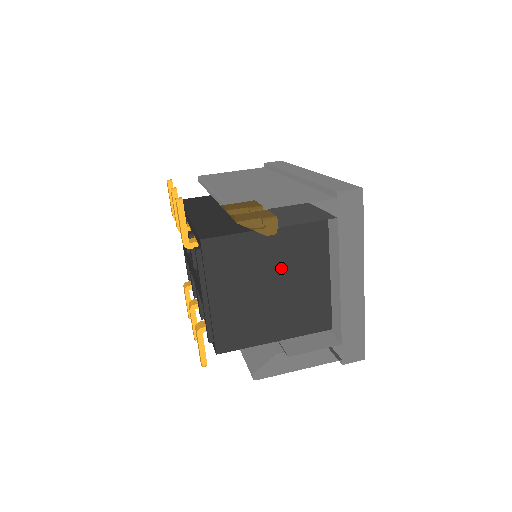
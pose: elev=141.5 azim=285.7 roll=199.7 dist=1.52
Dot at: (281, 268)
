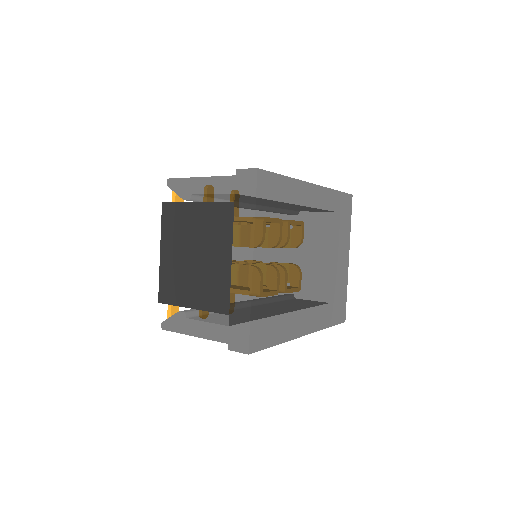
Dot at: (208, 240)
